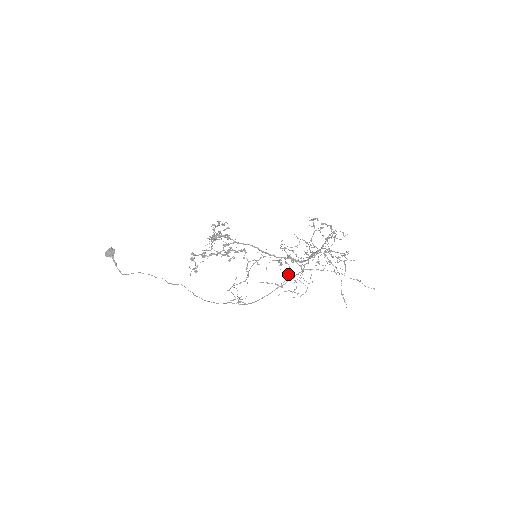
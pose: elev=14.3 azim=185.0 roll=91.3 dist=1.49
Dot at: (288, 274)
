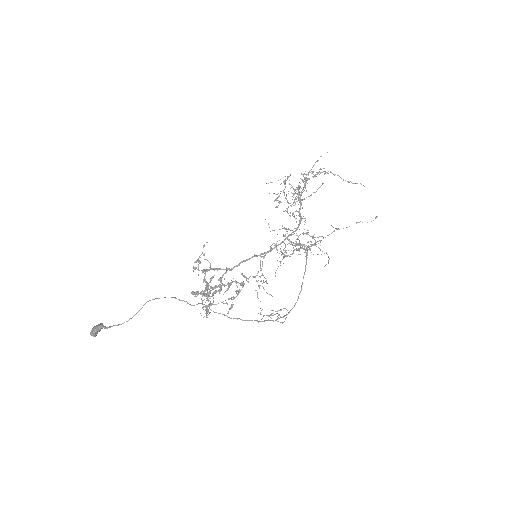
Dot at: (297, 239)
